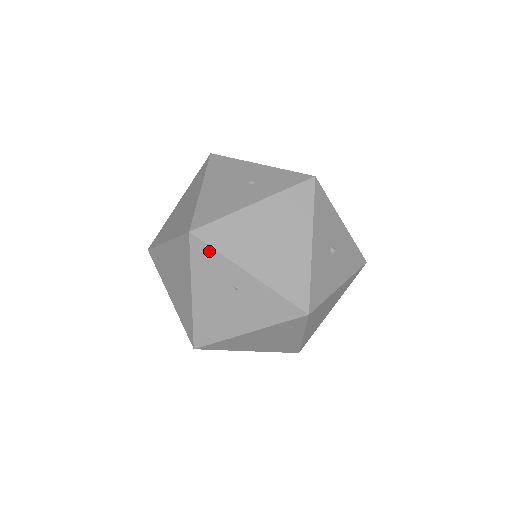
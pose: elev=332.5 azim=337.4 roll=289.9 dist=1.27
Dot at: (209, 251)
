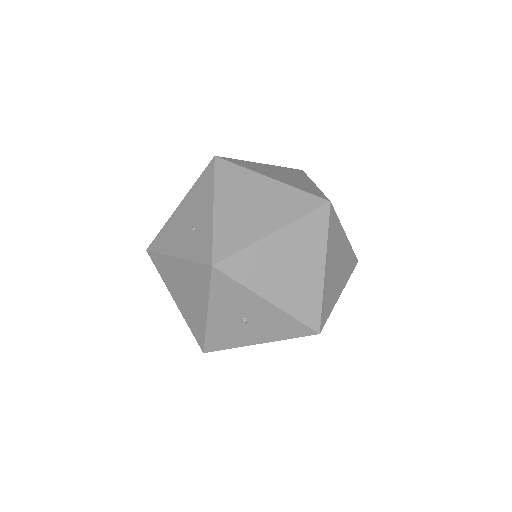
Dot at: occluded
